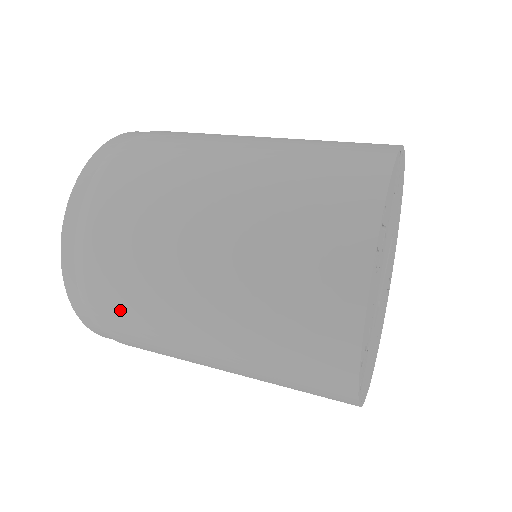
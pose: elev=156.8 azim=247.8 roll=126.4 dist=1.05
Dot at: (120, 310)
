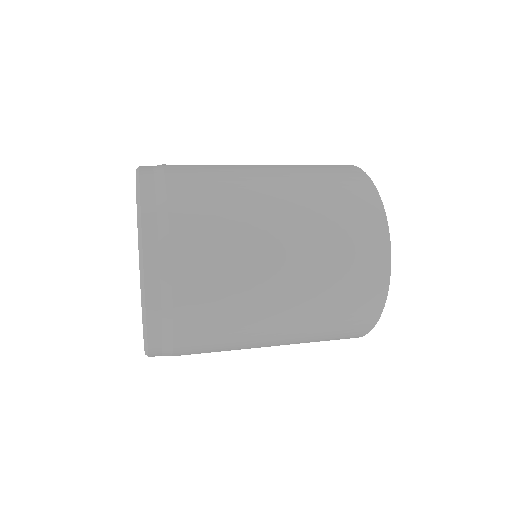
Dot at: (205, 263)
